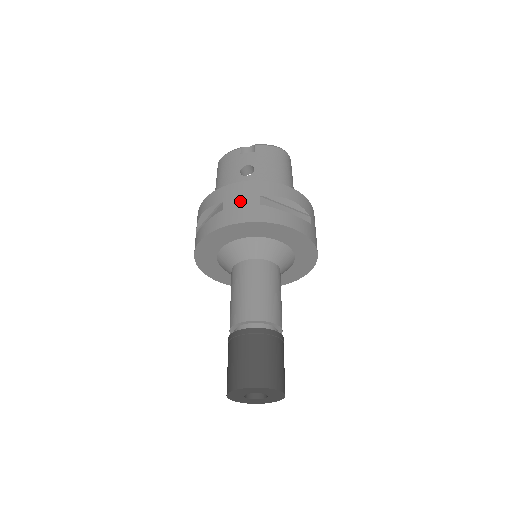
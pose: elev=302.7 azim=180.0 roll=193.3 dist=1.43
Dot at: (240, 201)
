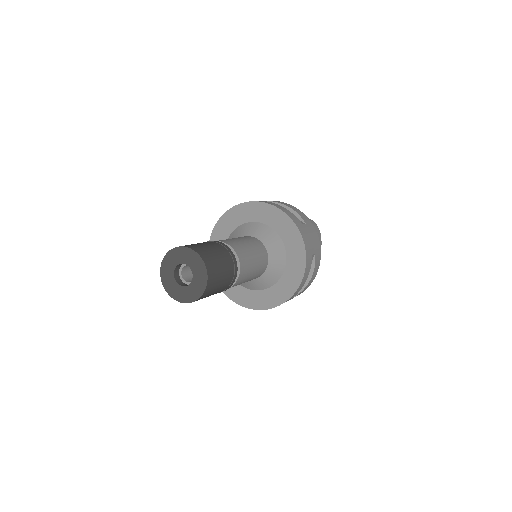
Dot at: occluded
